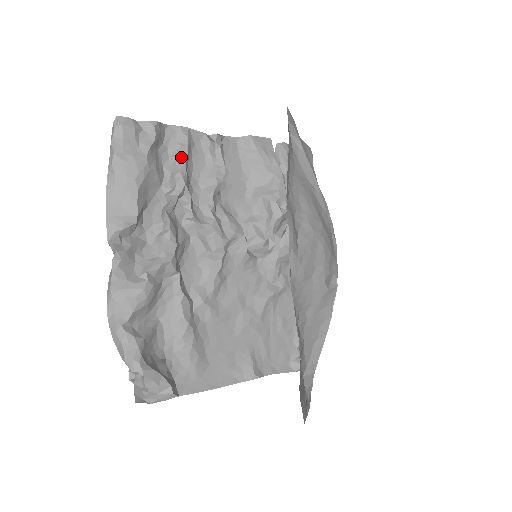
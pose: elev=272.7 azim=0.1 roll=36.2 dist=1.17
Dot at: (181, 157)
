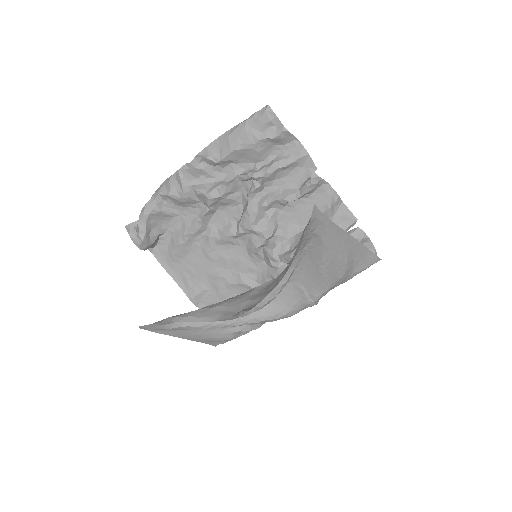
Dot at: (281, 163)
